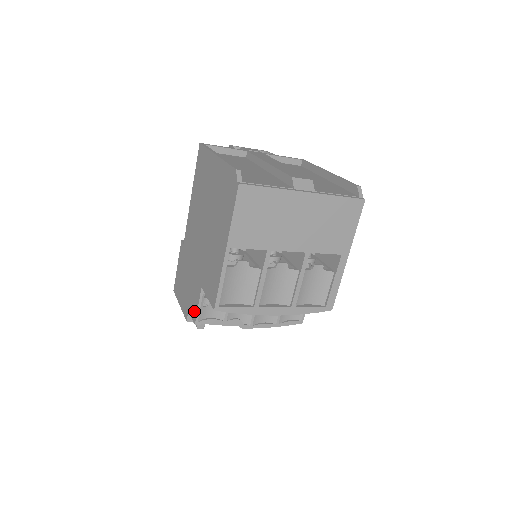
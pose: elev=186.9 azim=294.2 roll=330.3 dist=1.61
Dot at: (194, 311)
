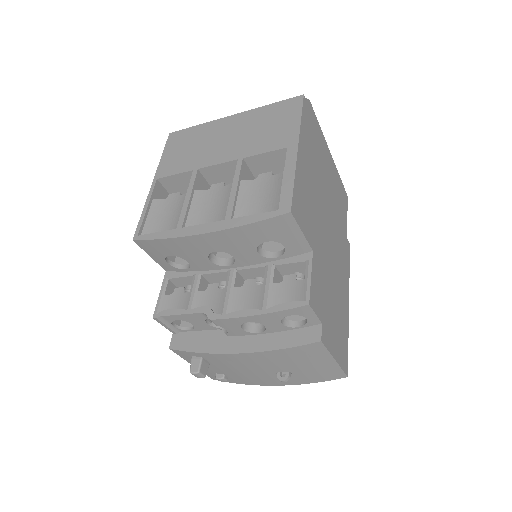
Dot at: occluded
